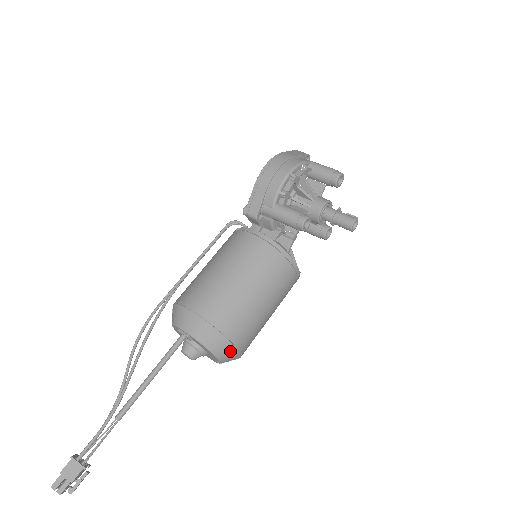
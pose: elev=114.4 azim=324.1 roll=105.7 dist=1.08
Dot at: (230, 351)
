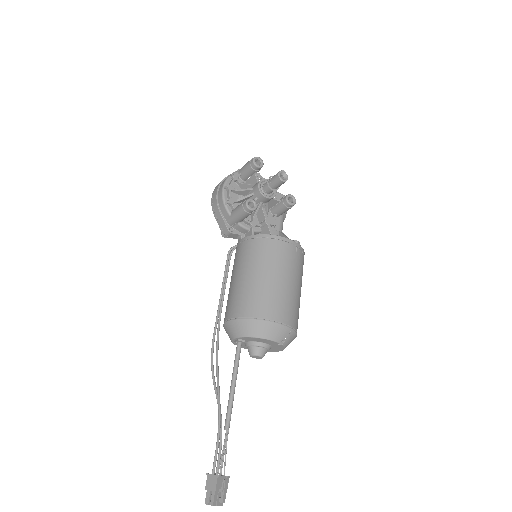
Dot at: (271, 327)
